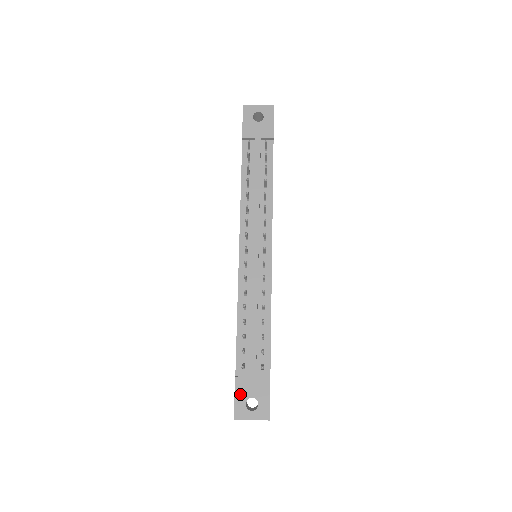
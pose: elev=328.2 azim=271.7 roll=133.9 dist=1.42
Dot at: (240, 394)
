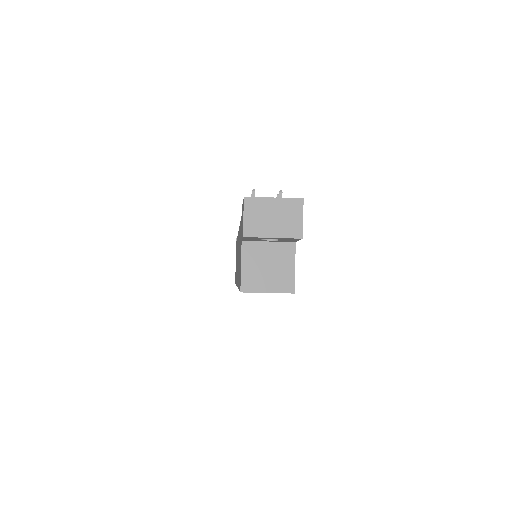
Dot at: occluded
